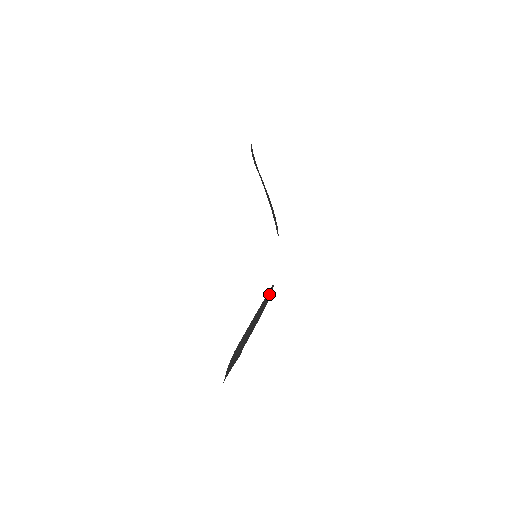
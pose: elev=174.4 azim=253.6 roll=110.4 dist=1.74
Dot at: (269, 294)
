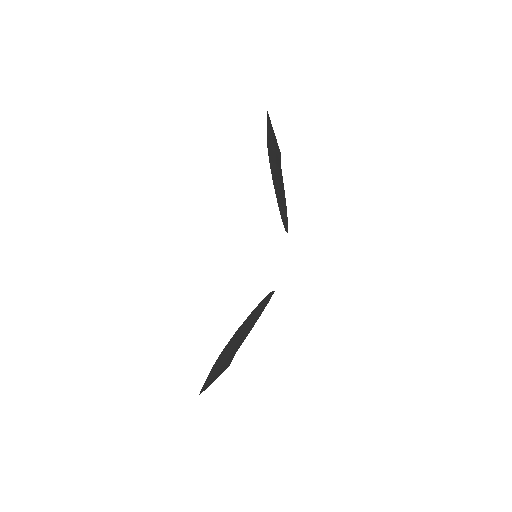
Dot at: (265, 302)
